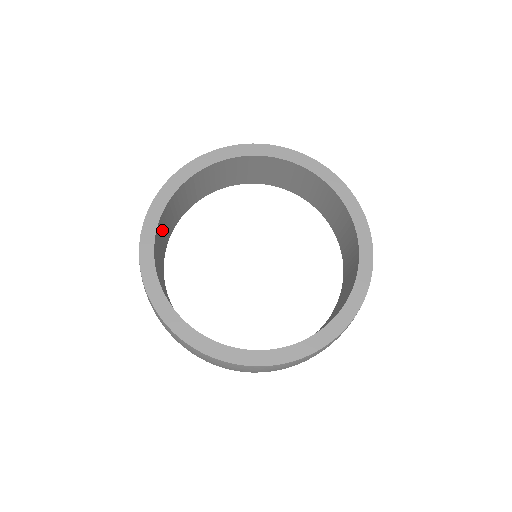
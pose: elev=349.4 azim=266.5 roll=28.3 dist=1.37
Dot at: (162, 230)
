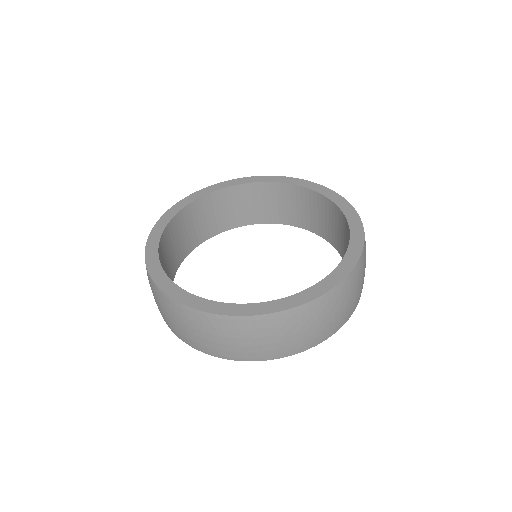
Dot at: (190, 222)
